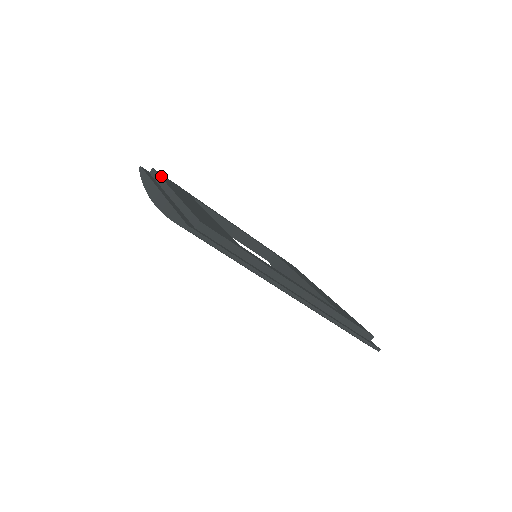
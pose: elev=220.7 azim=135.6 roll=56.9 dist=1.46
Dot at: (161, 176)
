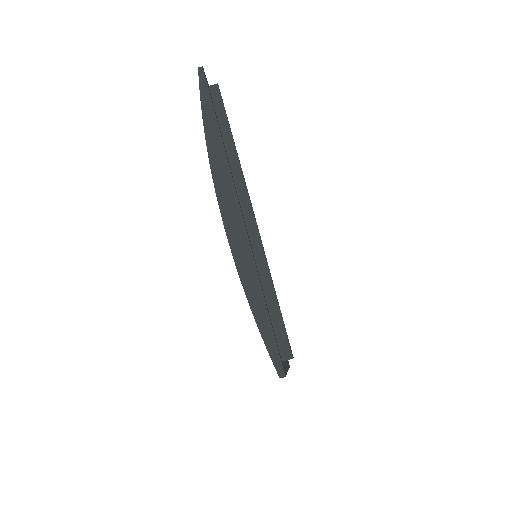
Dot at: occluded
